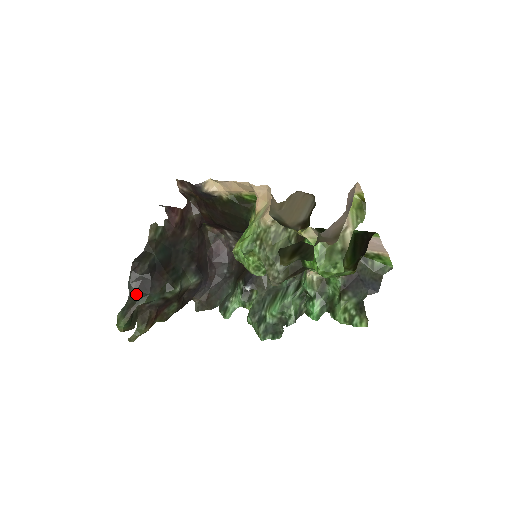
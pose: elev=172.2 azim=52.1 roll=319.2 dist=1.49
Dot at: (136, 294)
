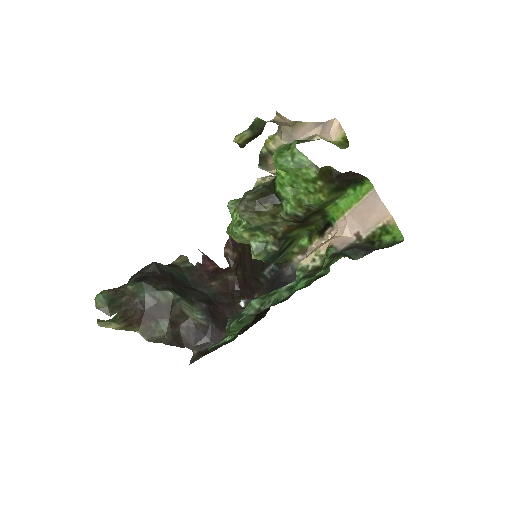
Dot at: occluded
